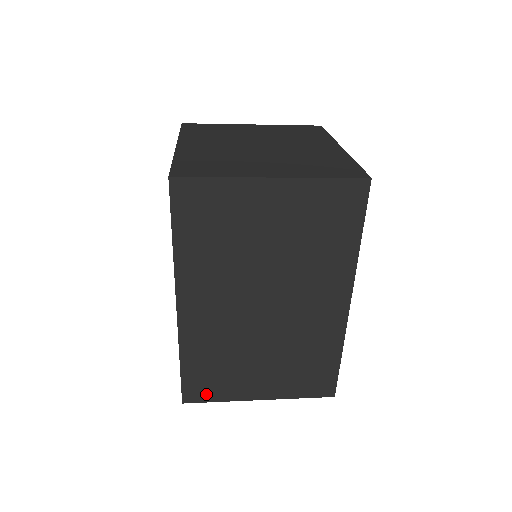
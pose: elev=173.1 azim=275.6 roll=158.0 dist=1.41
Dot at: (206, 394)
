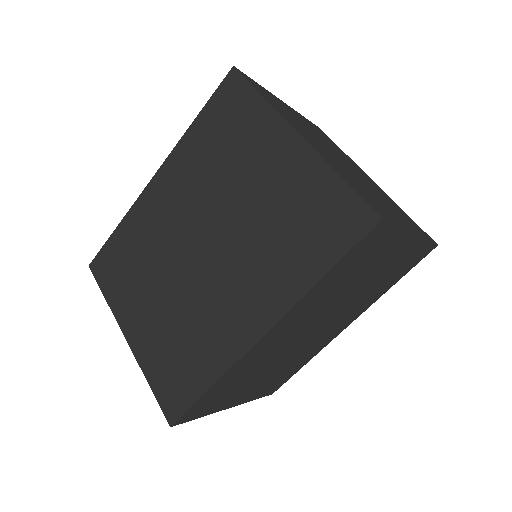
Dot at: (198, 413)
